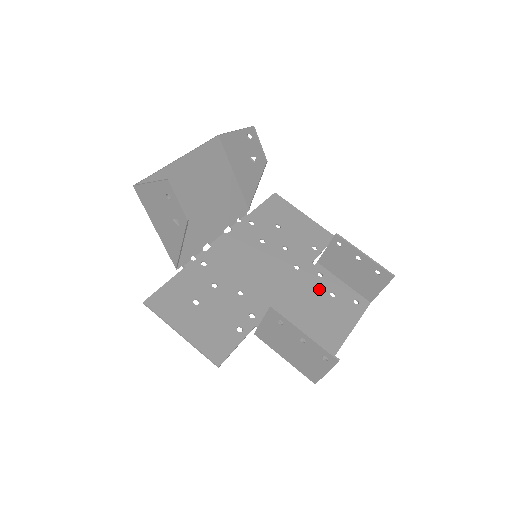
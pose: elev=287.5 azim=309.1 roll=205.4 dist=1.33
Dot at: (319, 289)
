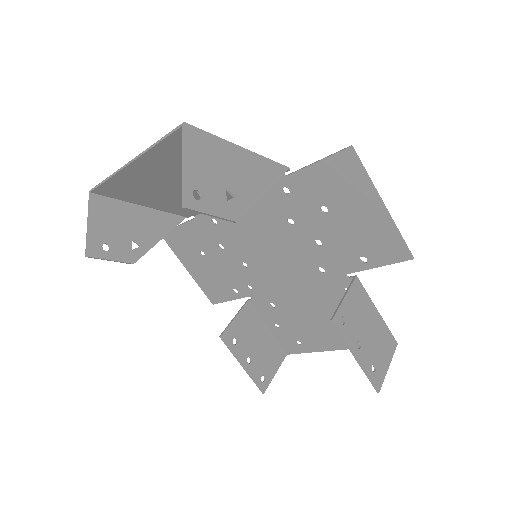
Dot at: (335, 303)
